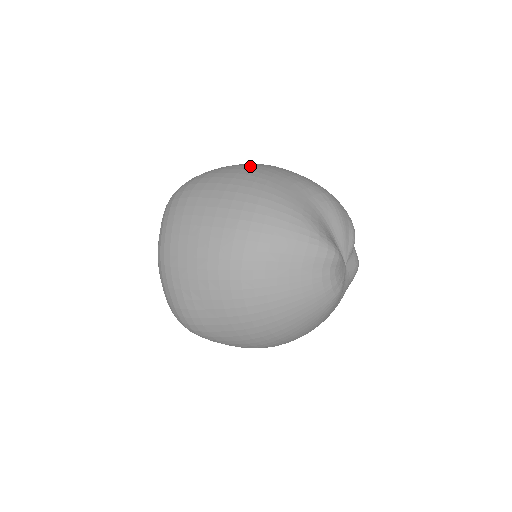
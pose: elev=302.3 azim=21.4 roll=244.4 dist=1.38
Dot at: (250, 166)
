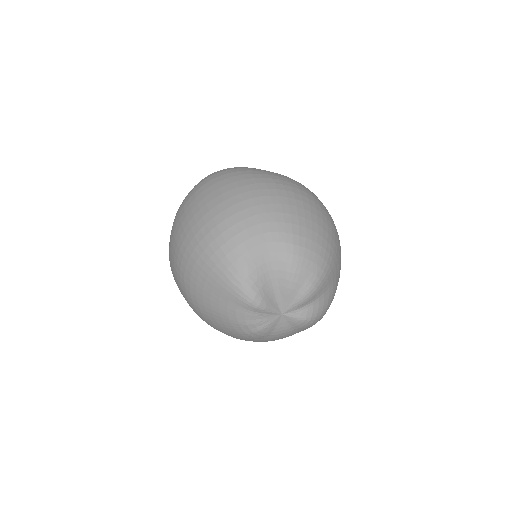
Dot at: (259, 184)
